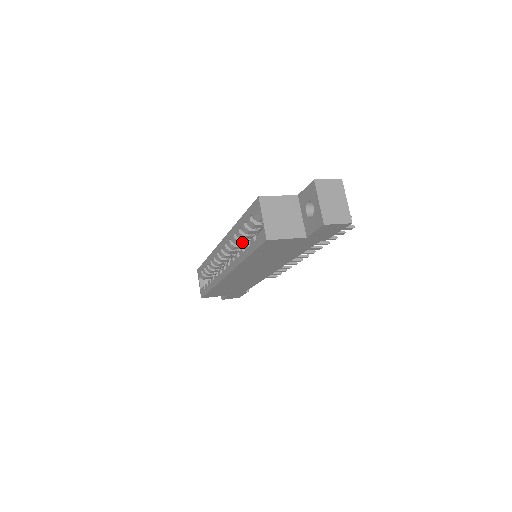
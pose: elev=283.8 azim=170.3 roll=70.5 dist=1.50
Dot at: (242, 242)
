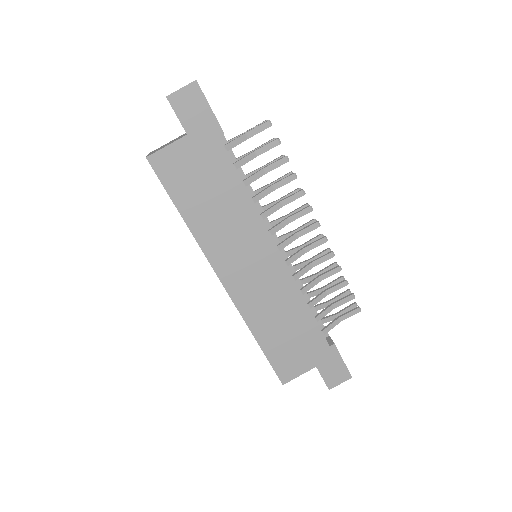
Dot at: occluded
